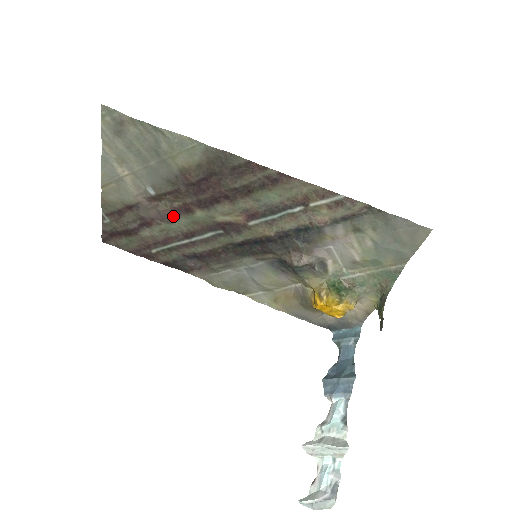
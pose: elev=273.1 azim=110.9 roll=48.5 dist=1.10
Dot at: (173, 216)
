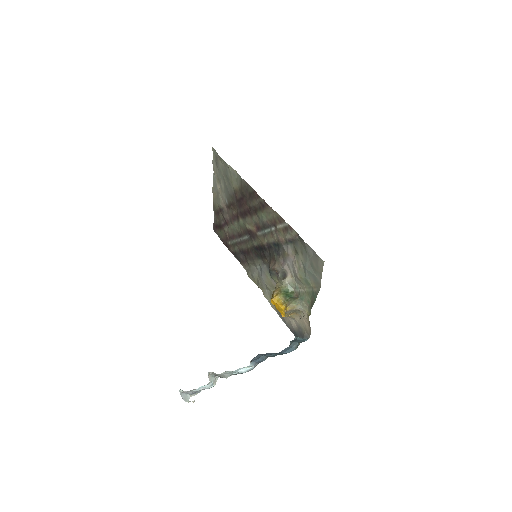
Dot at: (234, 220)
